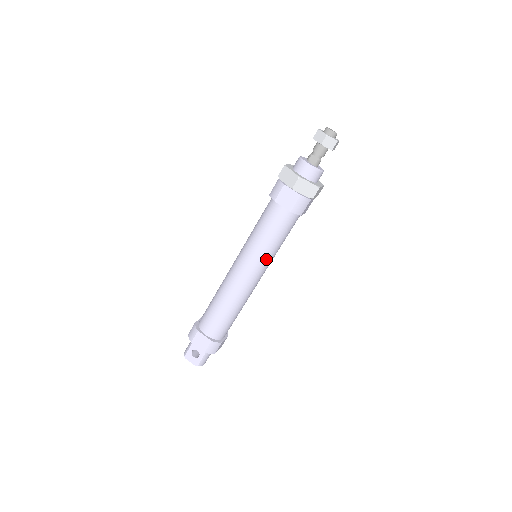
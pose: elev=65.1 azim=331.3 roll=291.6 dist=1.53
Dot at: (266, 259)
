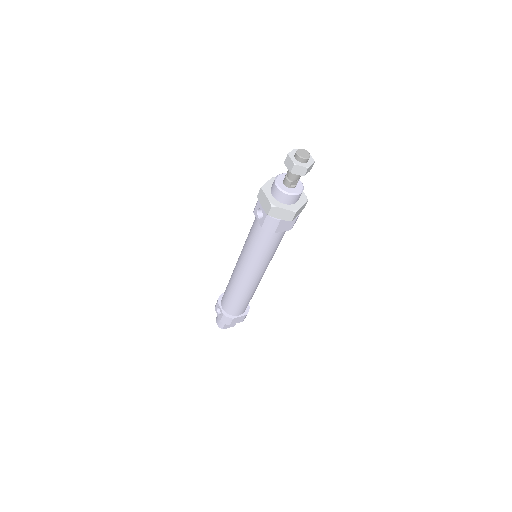
Dot at: occluded
